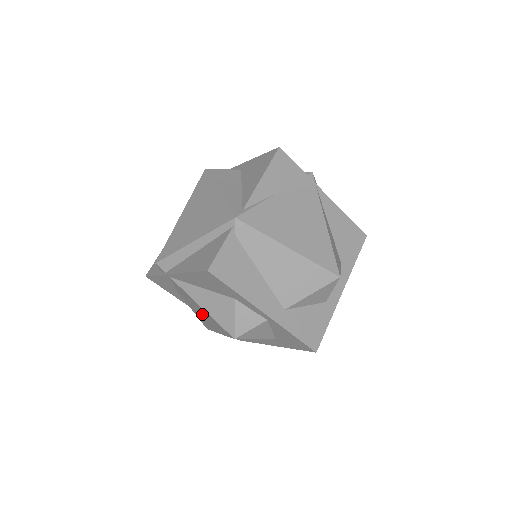
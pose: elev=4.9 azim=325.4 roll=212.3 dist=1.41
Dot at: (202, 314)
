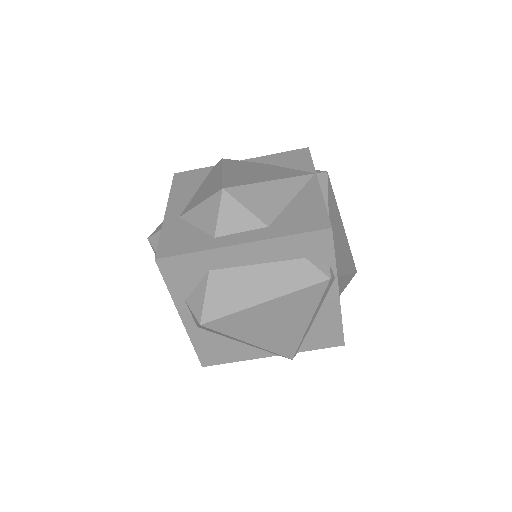
Dot at: occluded
